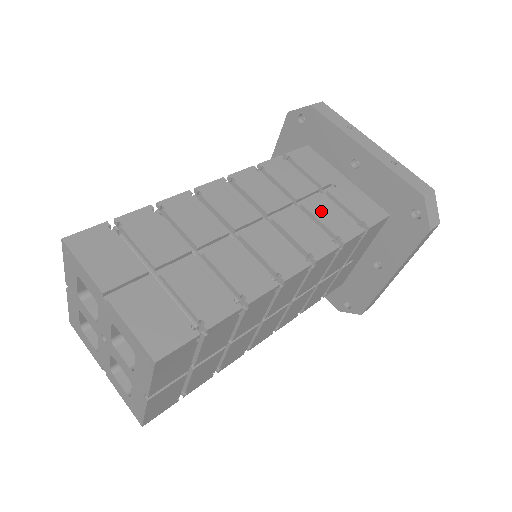
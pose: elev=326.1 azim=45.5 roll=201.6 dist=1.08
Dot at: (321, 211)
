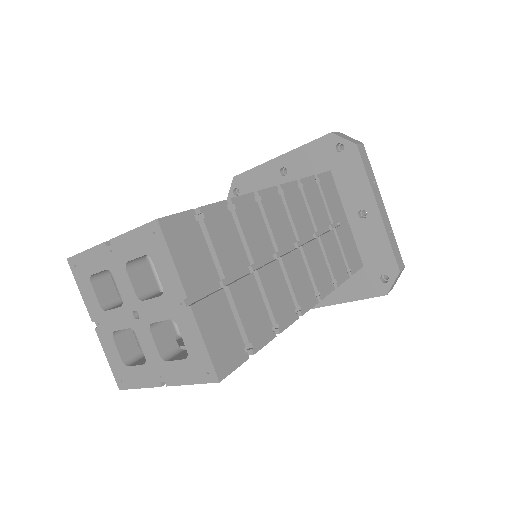
Dot at: (330, 249)
